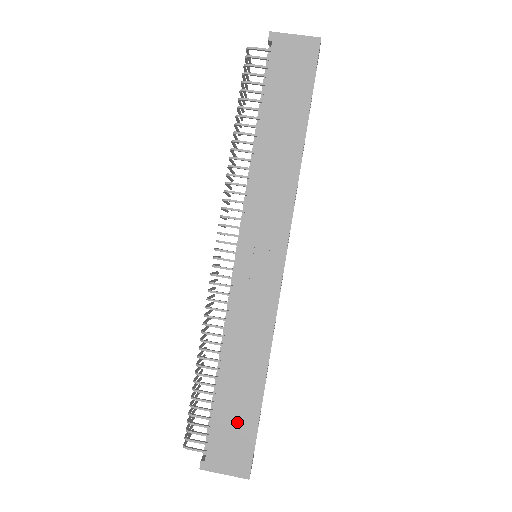
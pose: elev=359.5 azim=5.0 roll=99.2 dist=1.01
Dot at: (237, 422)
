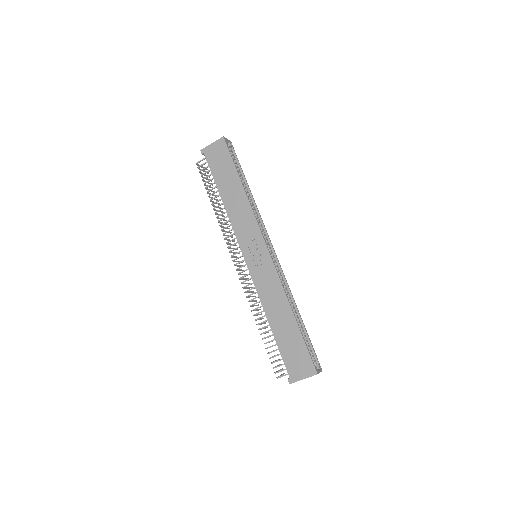
Dot at: (293, 346)
